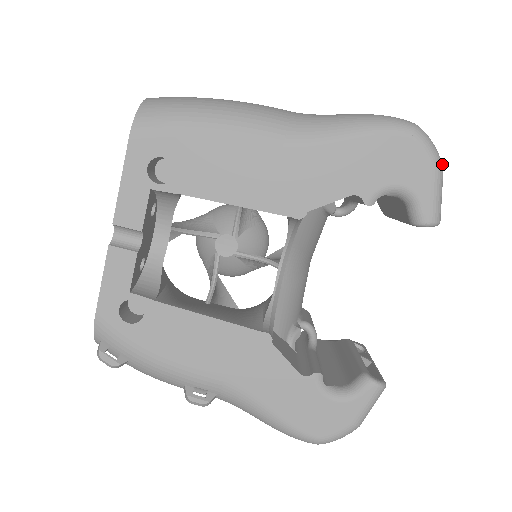
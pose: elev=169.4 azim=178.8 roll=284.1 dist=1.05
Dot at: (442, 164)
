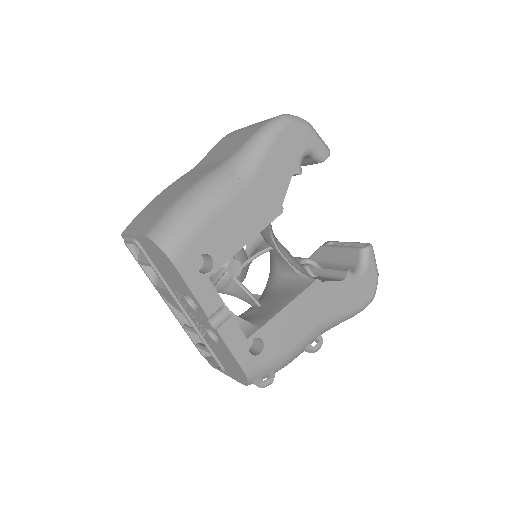
Dot at: (308, 122)
